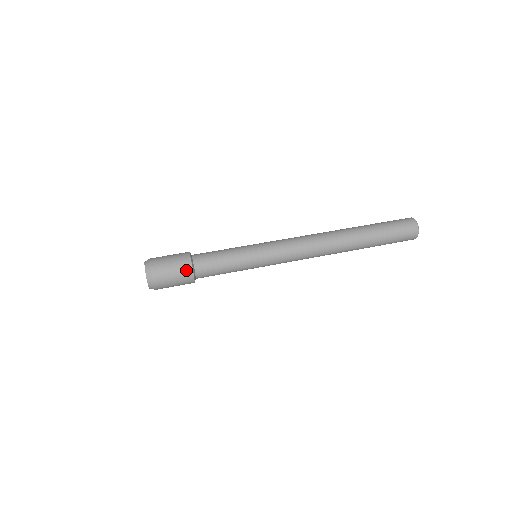
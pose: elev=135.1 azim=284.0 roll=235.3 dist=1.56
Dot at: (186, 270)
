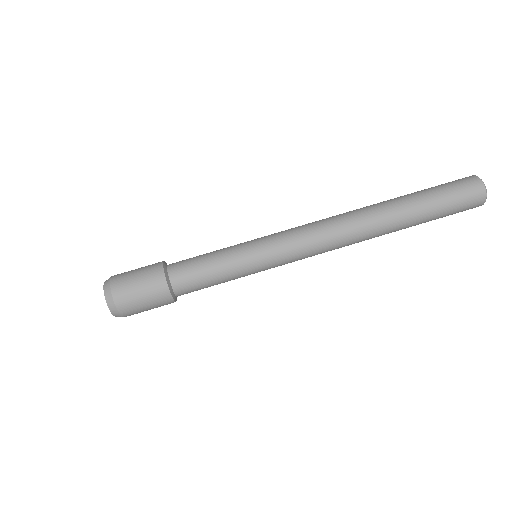
Dot at: (157, 283)
